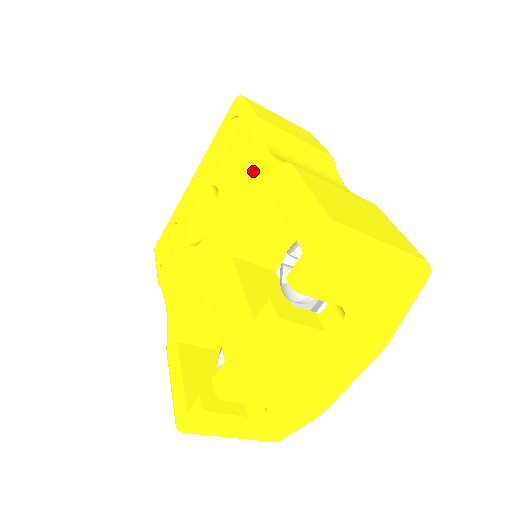
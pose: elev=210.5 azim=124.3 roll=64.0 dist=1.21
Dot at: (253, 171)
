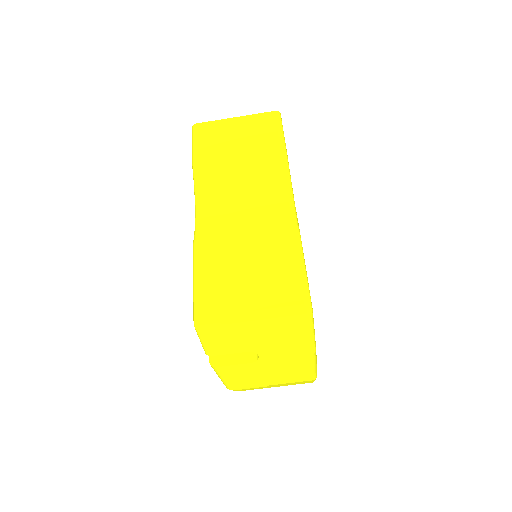
Dot at: occluded
